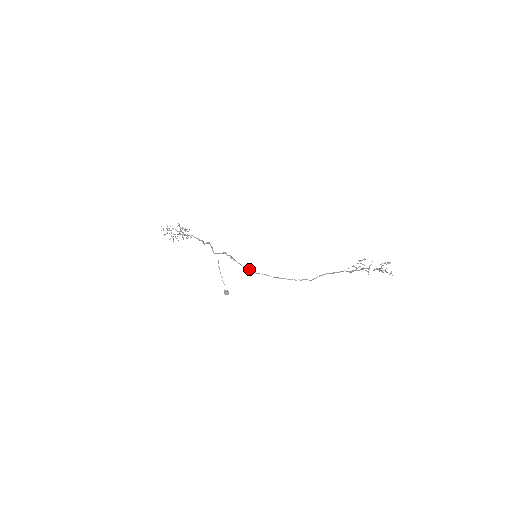
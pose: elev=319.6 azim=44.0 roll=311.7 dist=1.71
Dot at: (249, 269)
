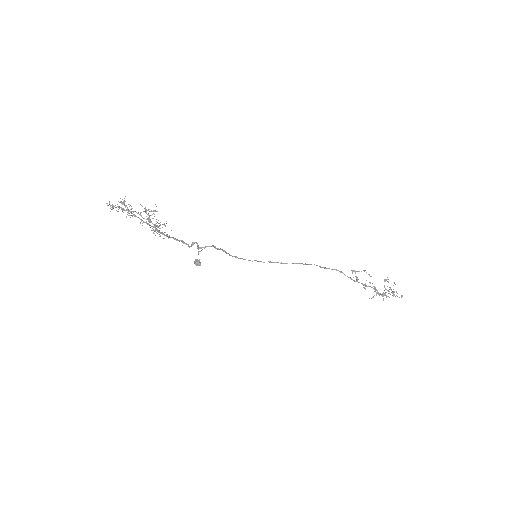
Dot at: (239, 258)
